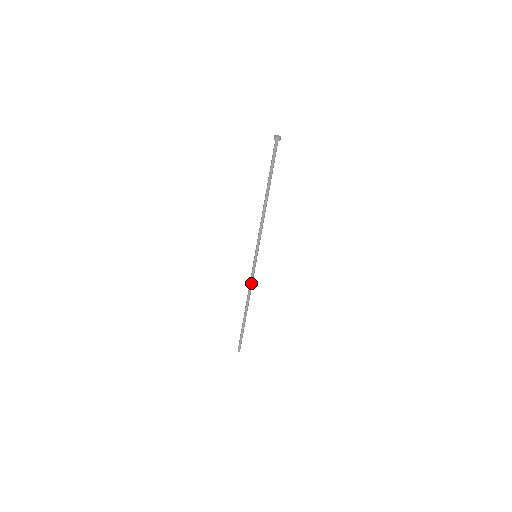
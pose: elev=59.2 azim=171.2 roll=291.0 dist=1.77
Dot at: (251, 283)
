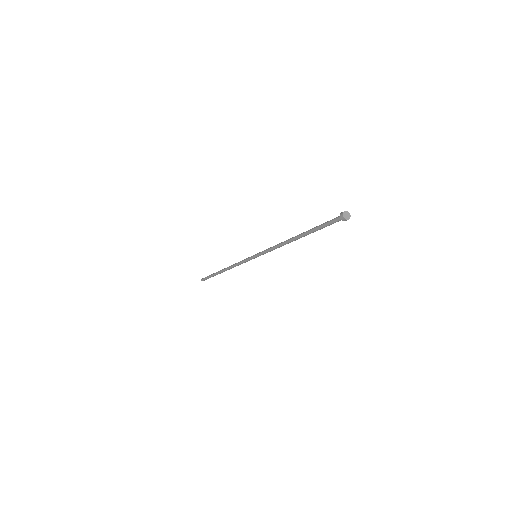
Dot at: occluded
